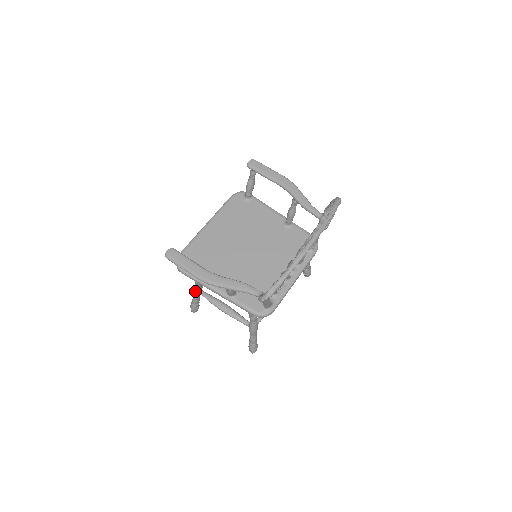
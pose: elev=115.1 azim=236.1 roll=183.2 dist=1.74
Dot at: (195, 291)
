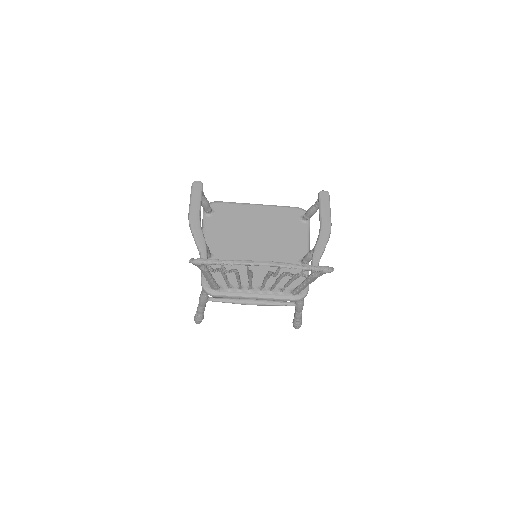
Dot at: occluded
